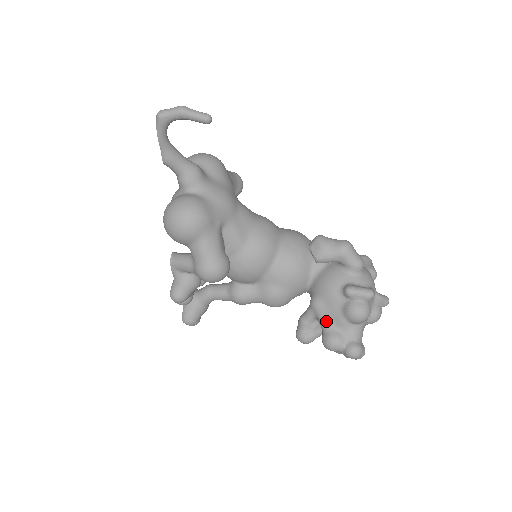
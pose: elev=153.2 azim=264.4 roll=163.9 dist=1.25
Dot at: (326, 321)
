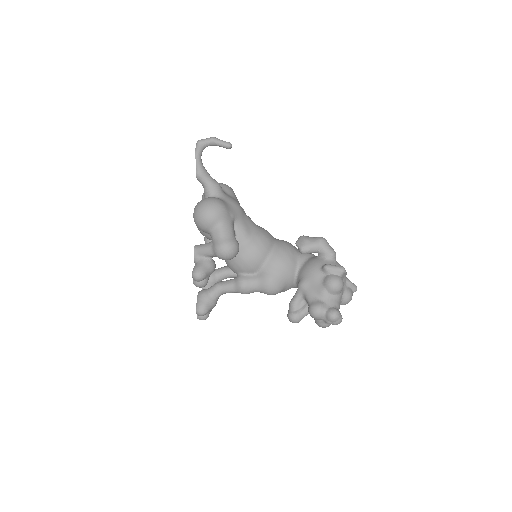
Dot at: (311, 295)
